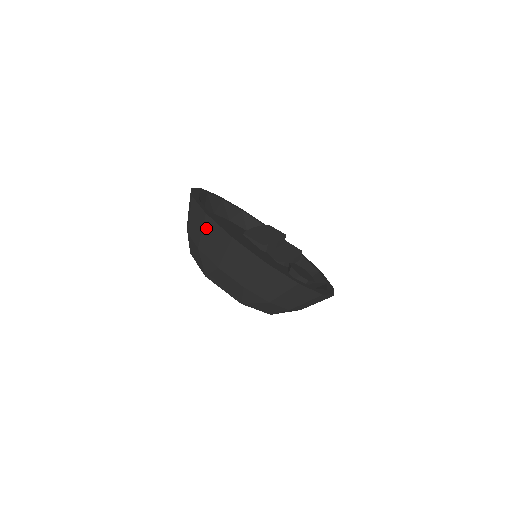
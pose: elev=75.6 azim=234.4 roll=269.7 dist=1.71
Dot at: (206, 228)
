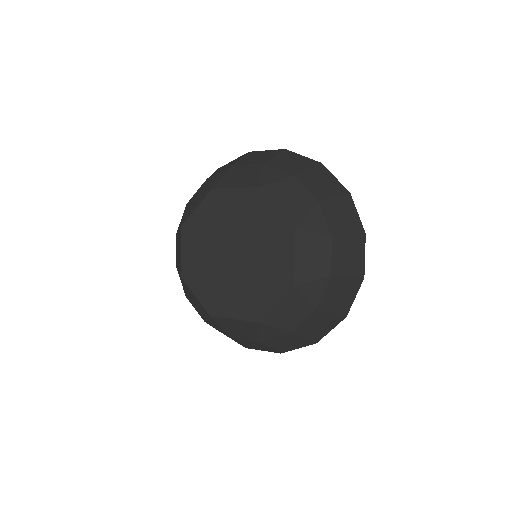
Dot at: (283, 155)
